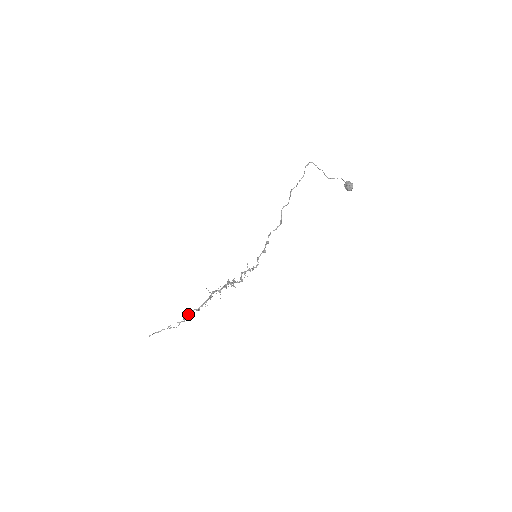
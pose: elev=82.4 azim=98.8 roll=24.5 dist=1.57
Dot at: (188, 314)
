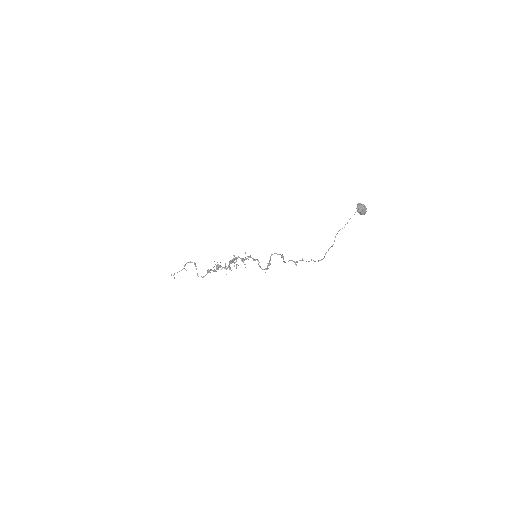
Dot at: occluded
